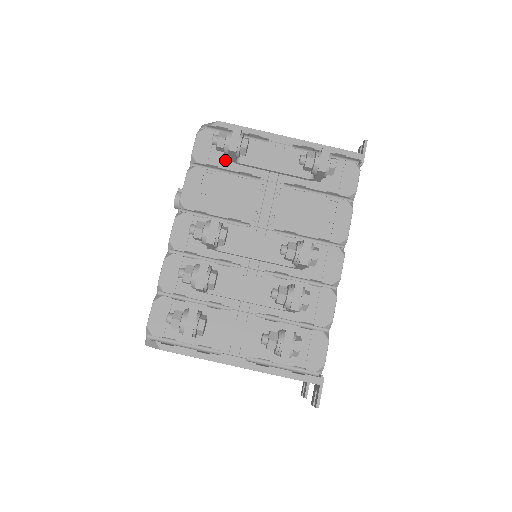
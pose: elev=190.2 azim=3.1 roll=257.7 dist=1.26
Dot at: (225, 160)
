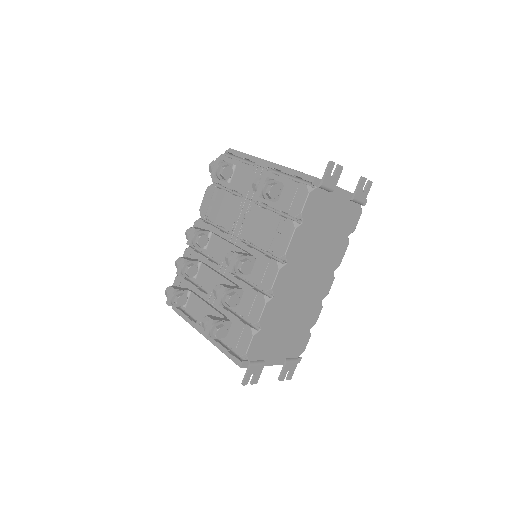
Dot at: occluded
